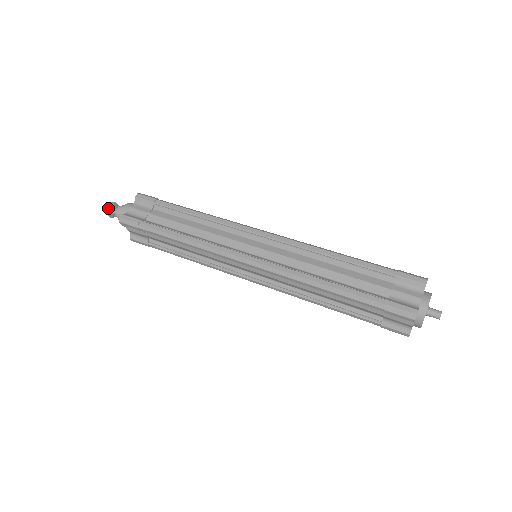
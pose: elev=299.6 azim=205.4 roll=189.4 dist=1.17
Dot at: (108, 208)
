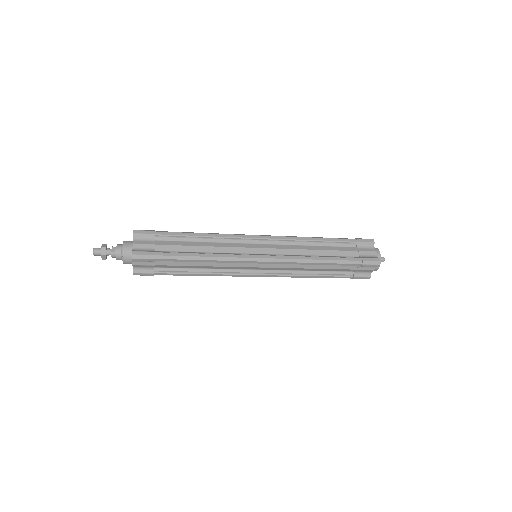
Dot at: (103, 251)
